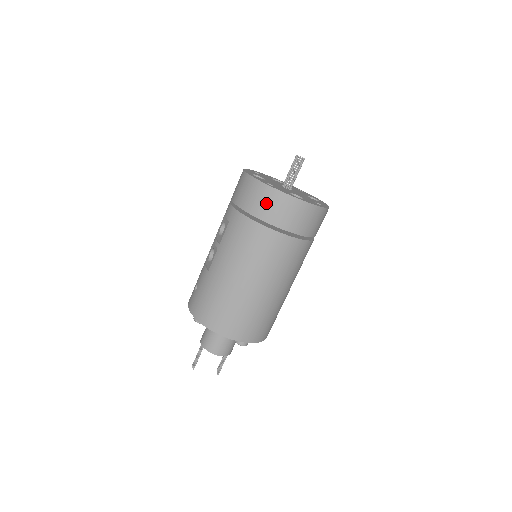
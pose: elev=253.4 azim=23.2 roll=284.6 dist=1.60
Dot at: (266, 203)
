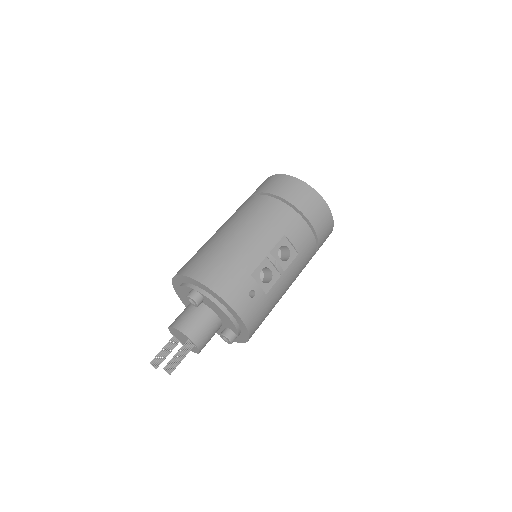
Dot at: occluded
